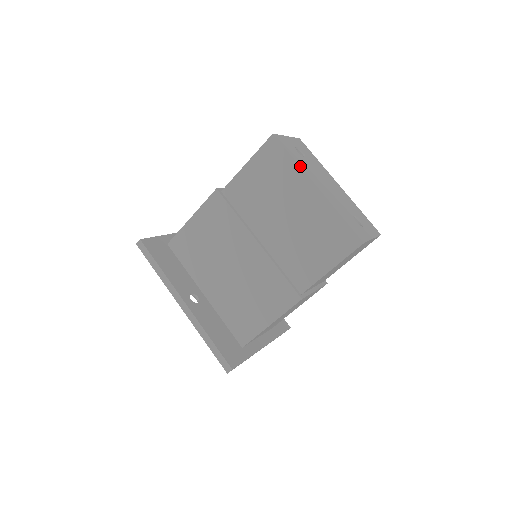
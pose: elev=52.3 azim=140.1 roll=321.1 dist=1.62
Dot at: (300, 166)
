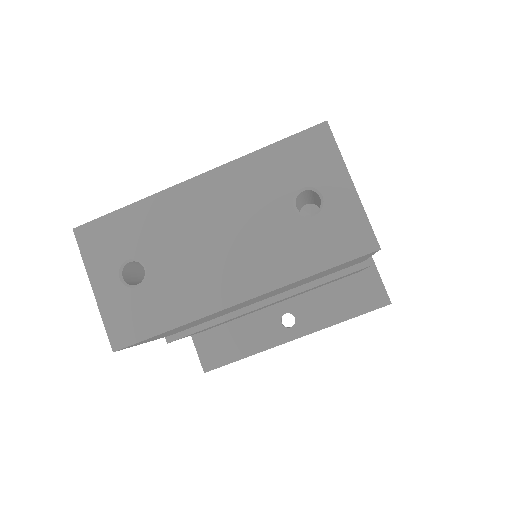
Dot at: (191, 321)
